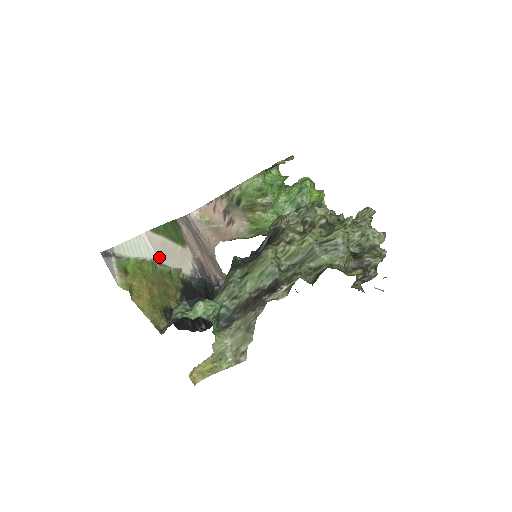
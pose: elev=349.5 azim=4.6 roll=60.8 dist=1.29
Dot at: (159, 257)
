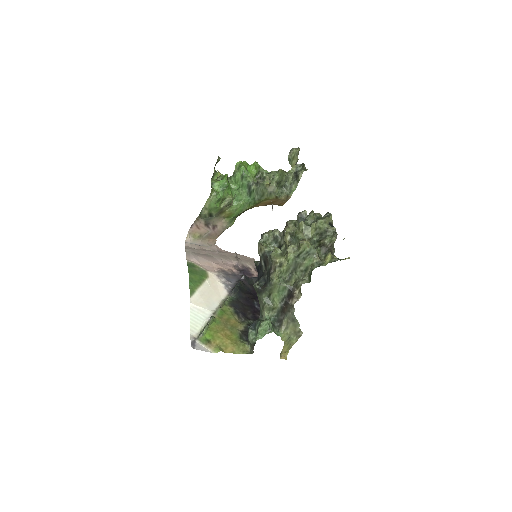
Dot at: (209, 308)
